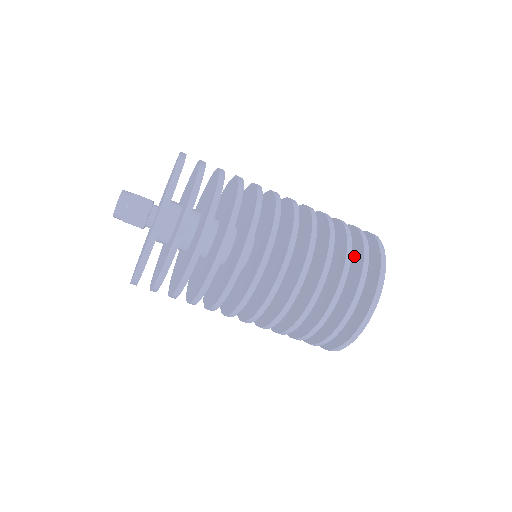
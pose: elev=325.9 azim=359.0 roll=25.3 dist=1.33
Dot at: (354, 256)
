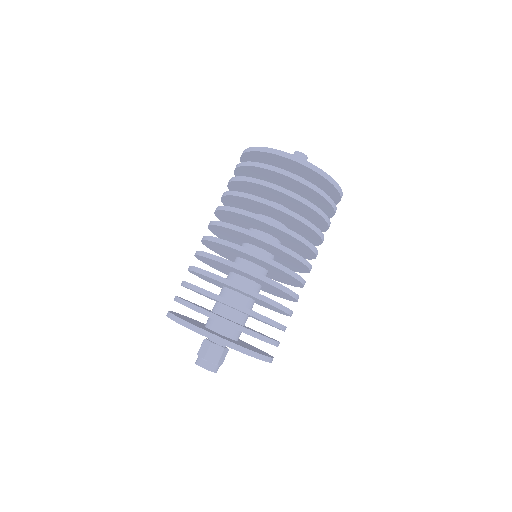
Dot at: (285, 181)
